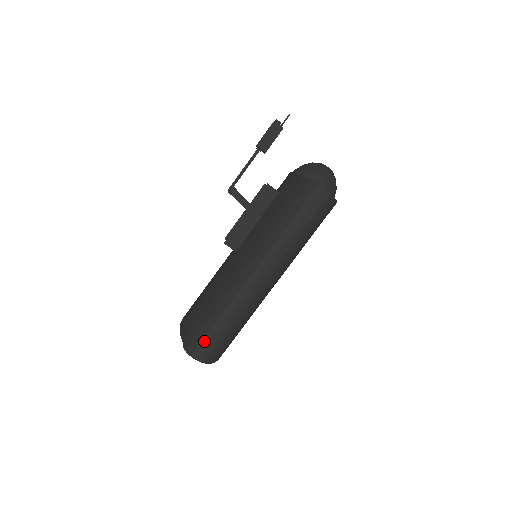
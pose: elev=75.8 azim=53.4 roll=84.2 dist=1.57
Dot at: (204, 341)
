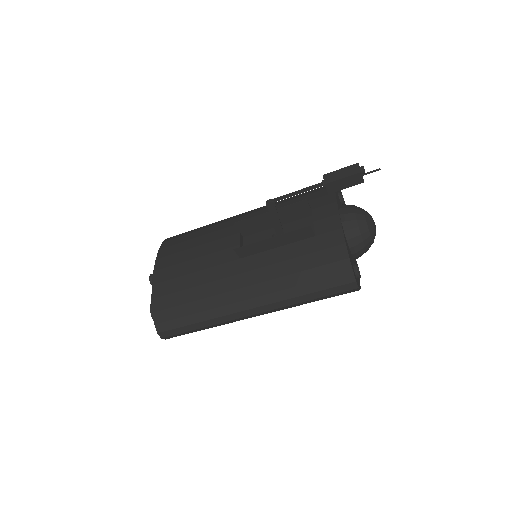
Dot at: (174, 330)
